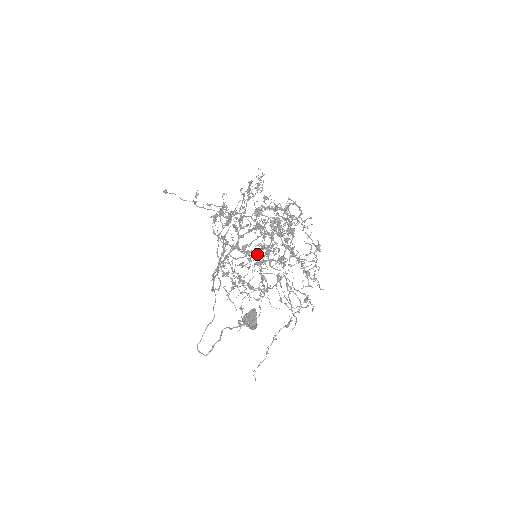
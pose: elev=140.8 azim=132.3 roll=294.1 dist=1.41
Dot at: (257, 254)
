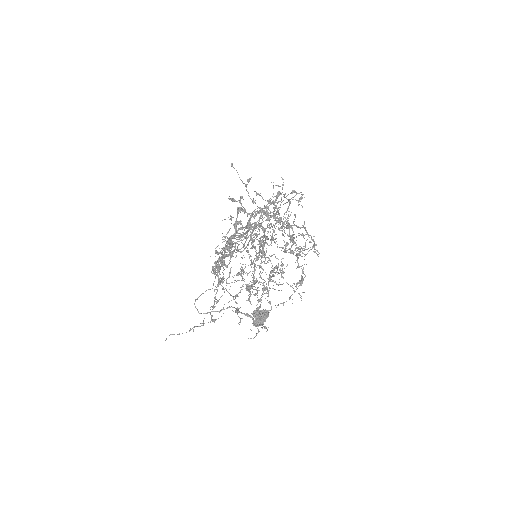
Dot at: (265, 257)
